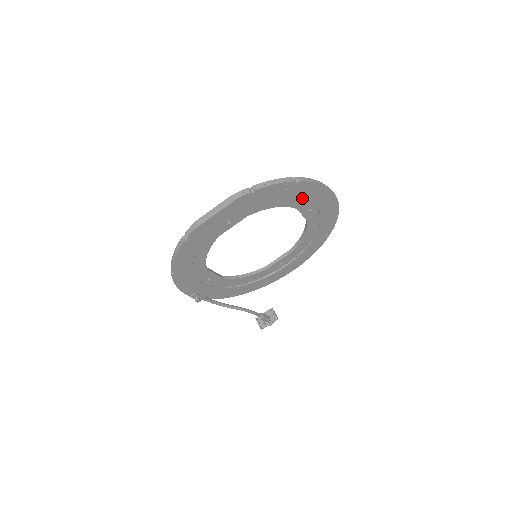
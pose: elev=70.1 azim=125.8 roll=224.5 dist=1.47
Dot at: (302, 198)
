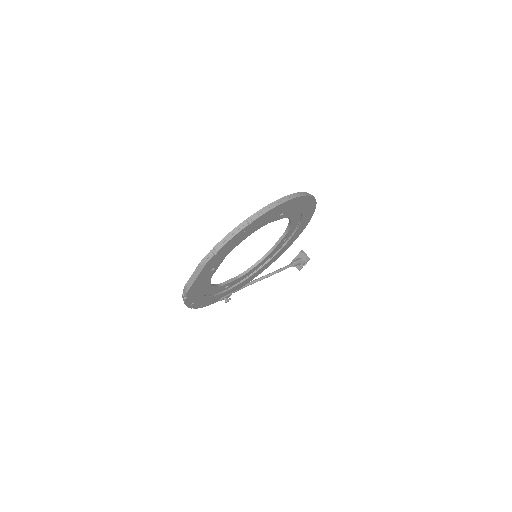
Dot at: (265, 221)
